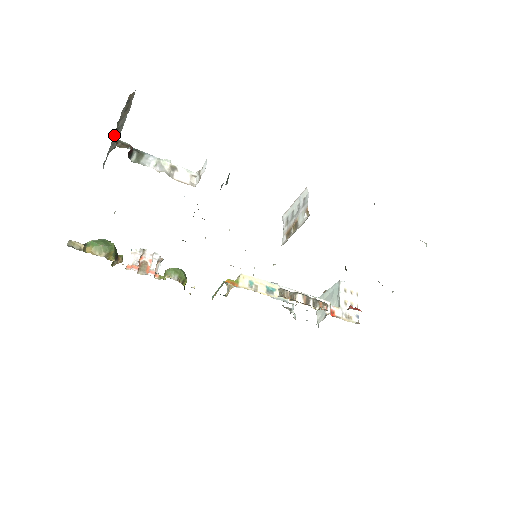
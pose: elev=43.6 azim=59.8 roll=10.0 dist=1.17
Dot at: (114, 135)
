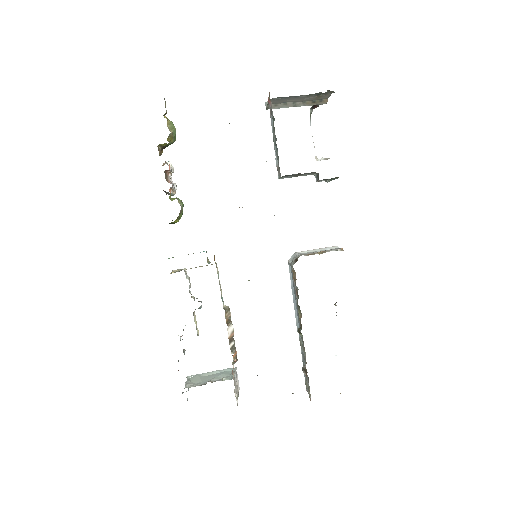
Dot at: (305, 96)
